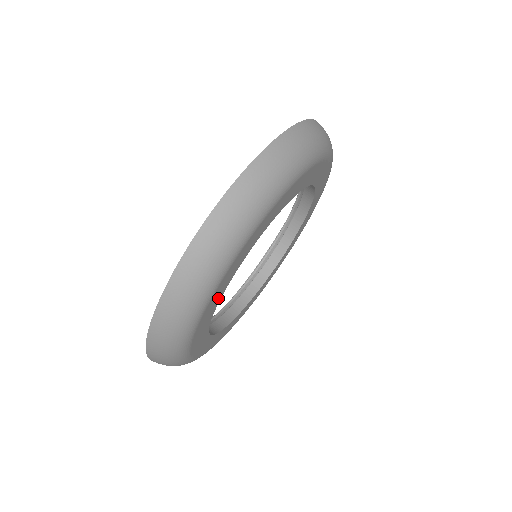
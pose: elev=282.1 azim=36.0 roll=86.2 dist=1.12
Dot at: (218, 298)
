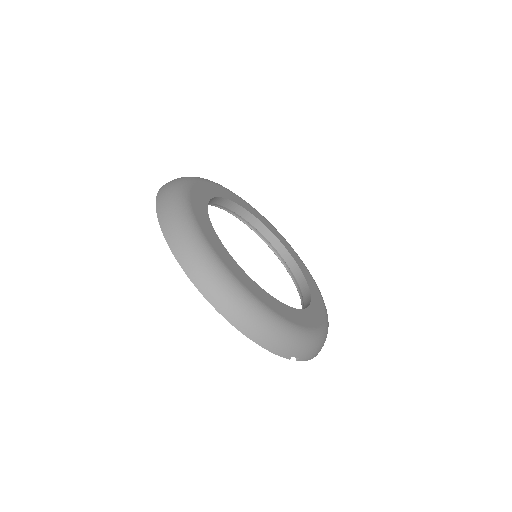
Dot at: (240, 271)
